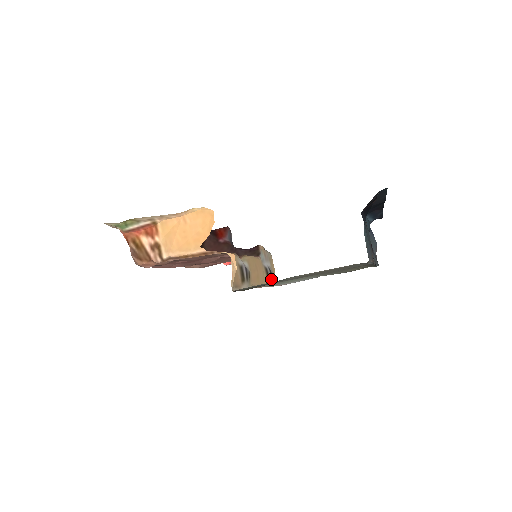
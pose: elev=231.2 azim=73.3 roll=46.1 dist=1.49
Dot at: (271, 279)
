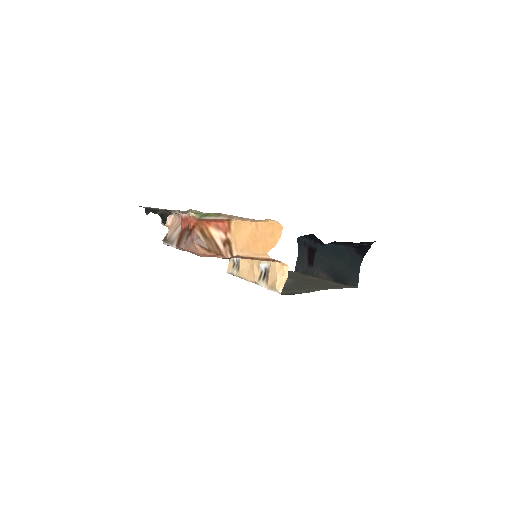
Dot at: (234, 269)
